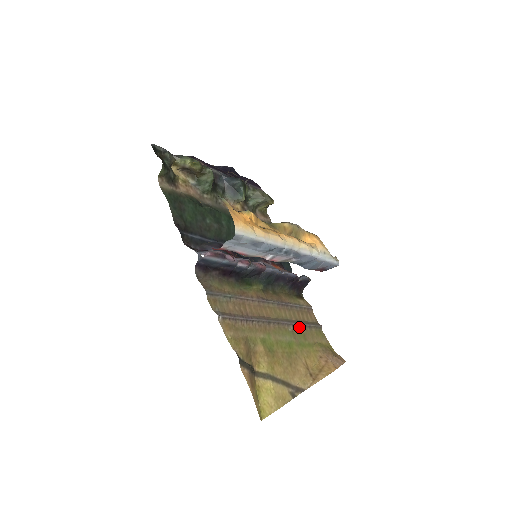
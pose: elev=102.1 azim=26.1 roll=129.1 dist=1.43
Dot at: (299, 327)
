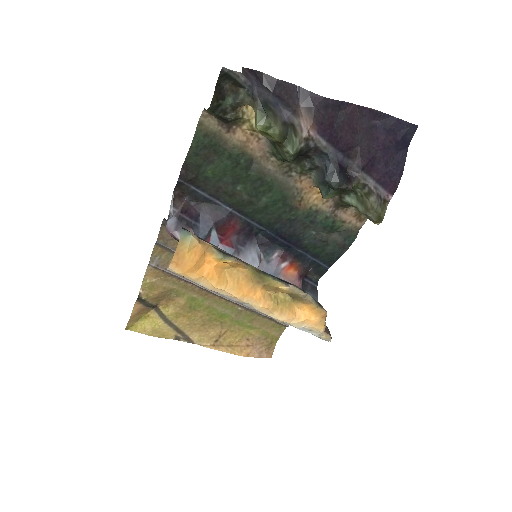
Dot at: (255, 313)
